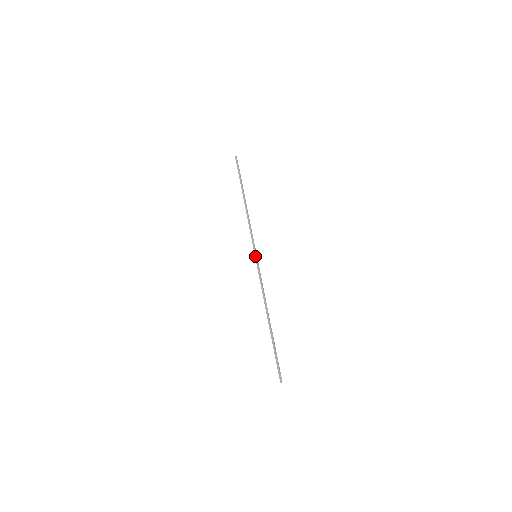
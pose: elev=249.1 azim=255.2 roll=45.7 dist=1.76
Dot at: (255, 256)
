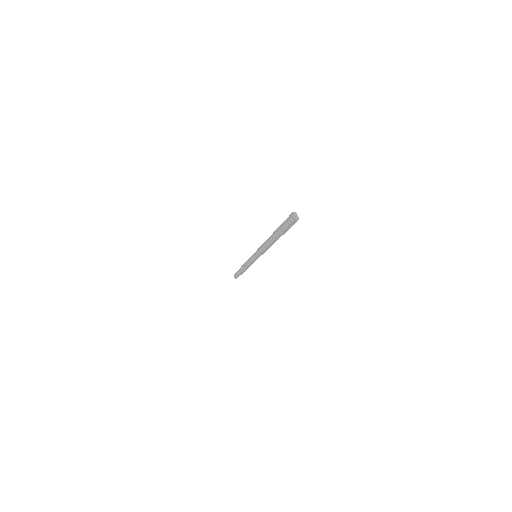
Dot at: (254, 253)
